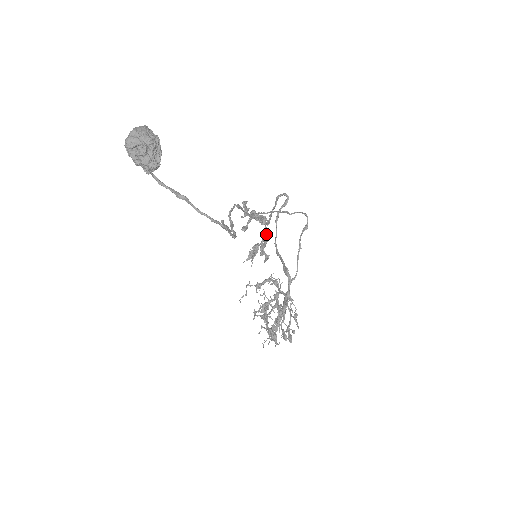
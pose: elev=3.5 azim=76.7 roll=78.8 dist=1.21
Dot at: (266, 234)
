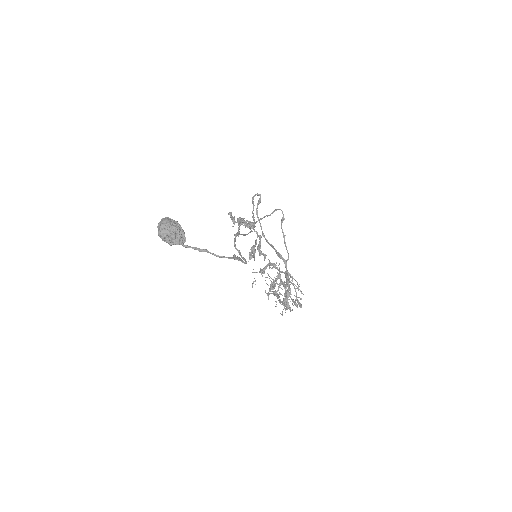
Dot at: (257, 236)
